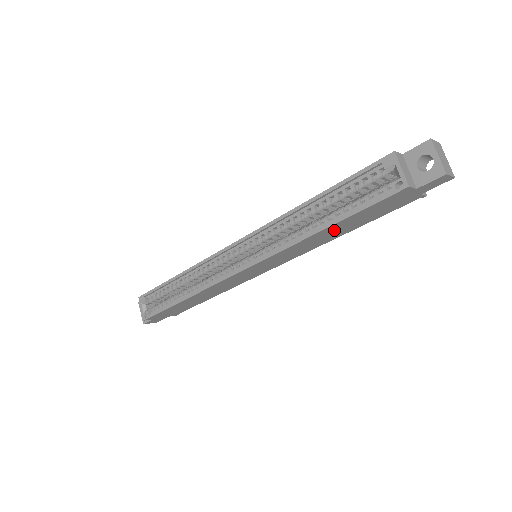
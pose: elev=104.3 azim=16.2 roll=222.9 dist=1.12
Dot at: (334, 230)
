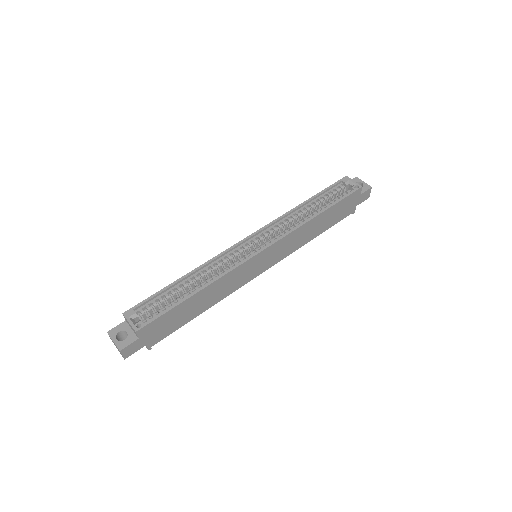
Dot at: (320, 222)
